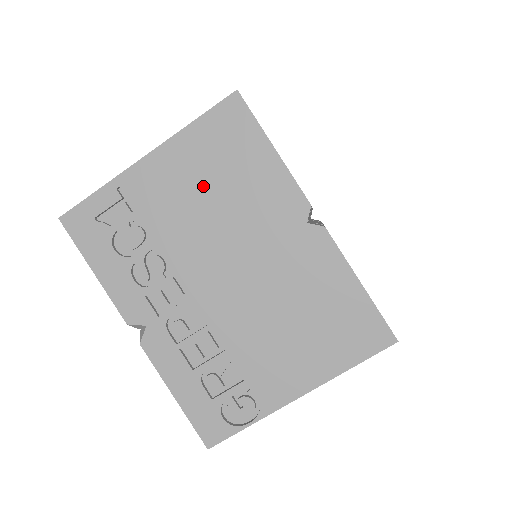
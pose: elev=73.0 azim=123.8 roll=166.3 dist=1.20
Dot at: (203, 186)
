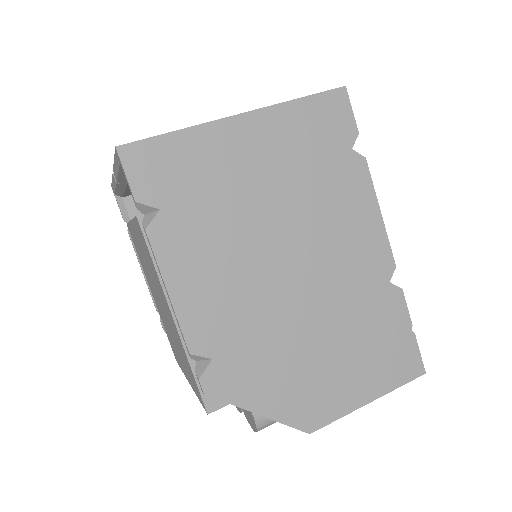
Dot at: occluded
